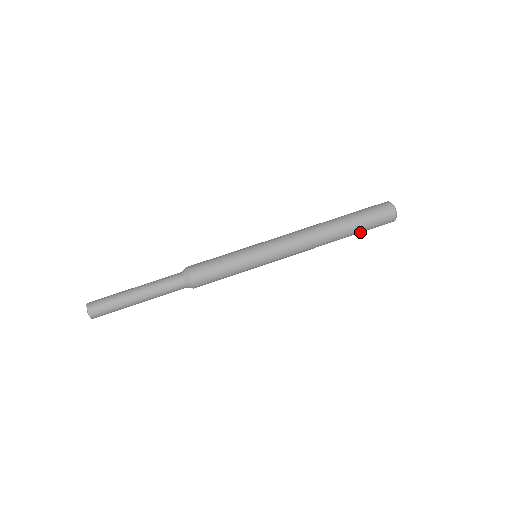
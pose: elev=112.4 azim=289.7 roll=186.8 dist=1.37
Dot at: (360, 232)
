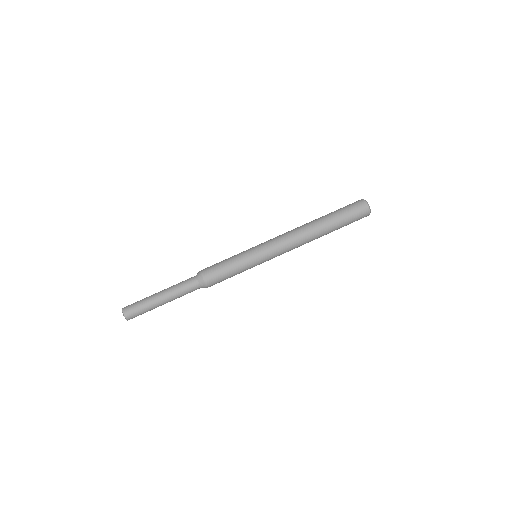
Dot at: (341, 223)
